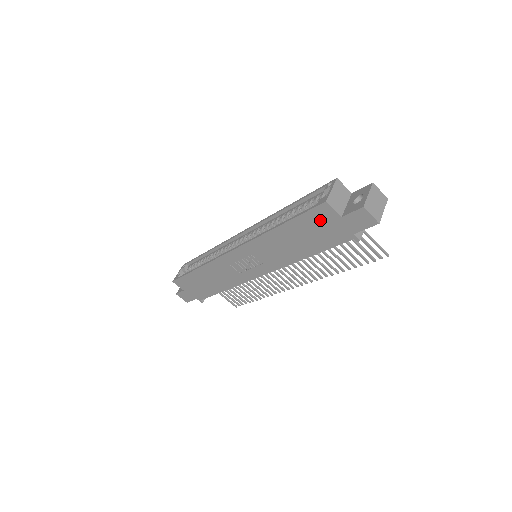
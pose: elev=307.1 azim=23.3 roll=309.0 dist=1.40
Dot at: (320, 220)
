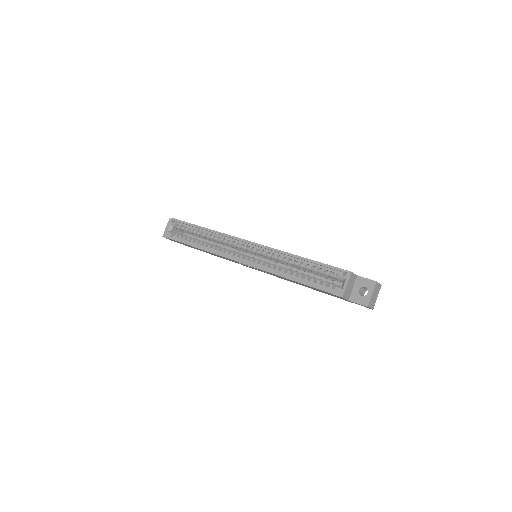
Dot at: (331, 294)
